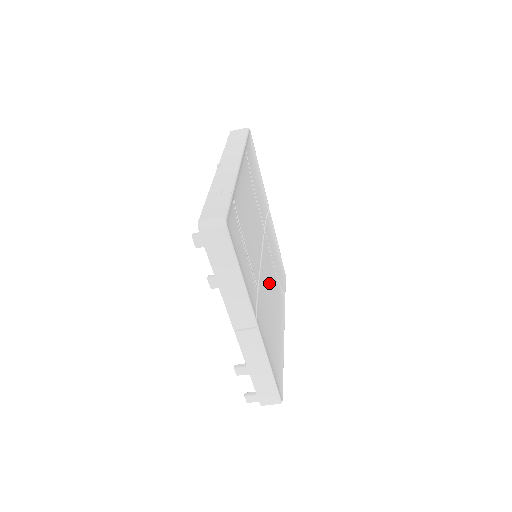
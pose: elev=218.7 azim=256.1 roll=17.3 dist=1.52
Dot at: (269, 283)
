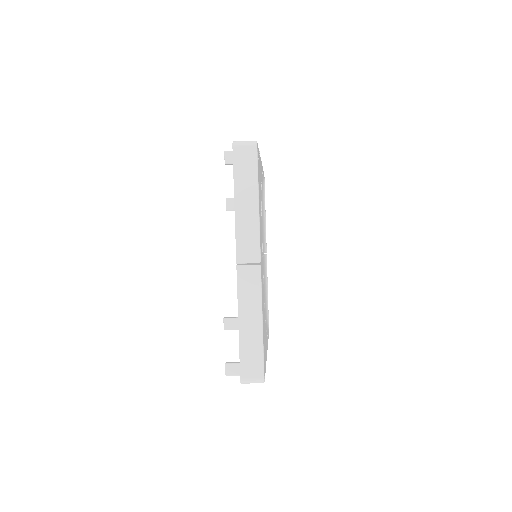
Dot at: occluded
